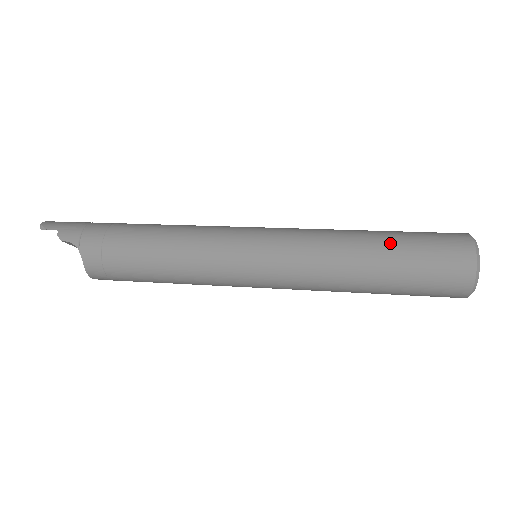
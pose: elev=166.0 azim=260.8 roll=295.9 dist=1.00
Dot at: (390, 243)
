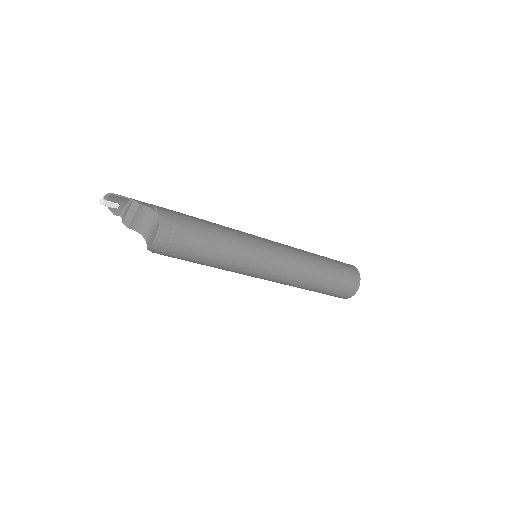
Dot at: occluded
